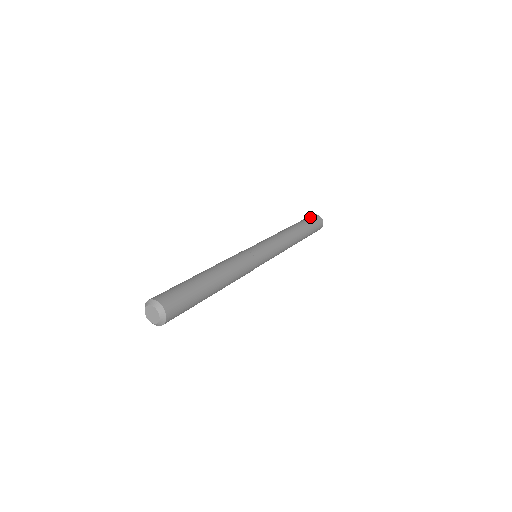
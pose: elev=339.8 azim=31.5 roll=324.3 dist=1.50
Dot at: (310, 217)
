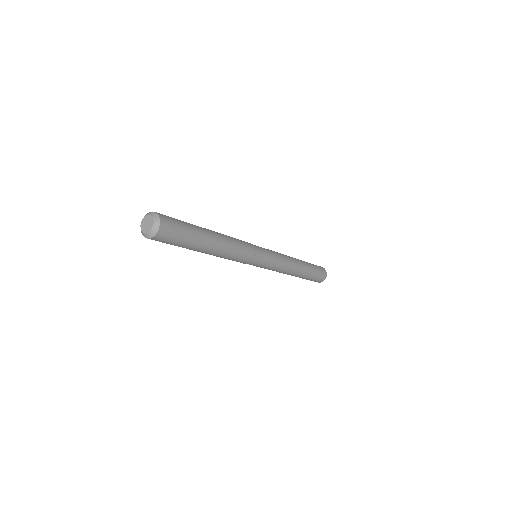
Dot at: occluded
